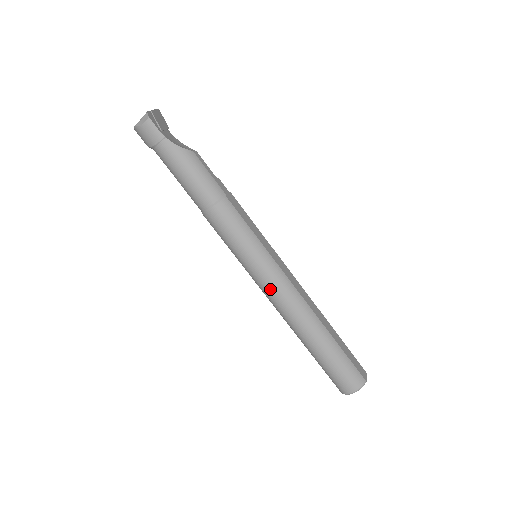
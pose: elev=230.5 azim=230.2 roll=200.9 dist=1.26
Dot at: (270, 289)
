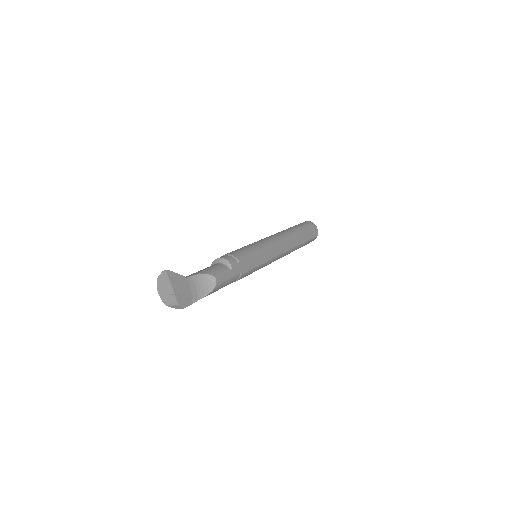
Dot at: occluded
